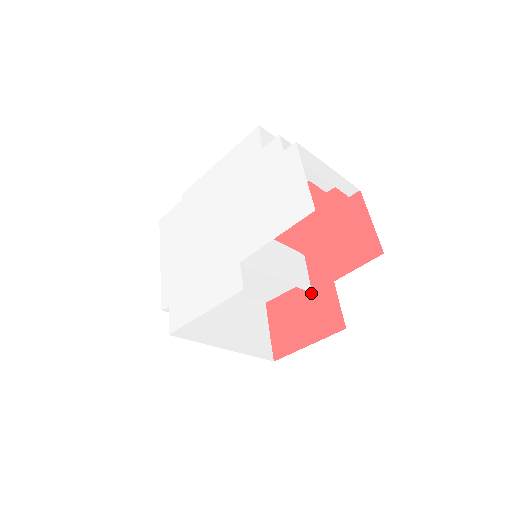
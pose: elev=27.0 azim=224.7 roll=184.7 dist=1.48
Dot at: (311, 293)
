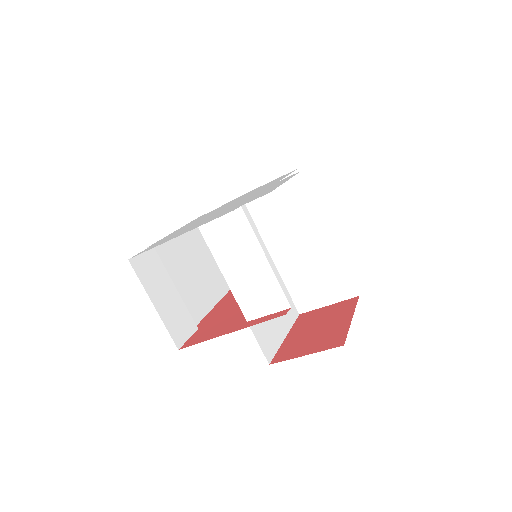
Dot at: (305, 324)
